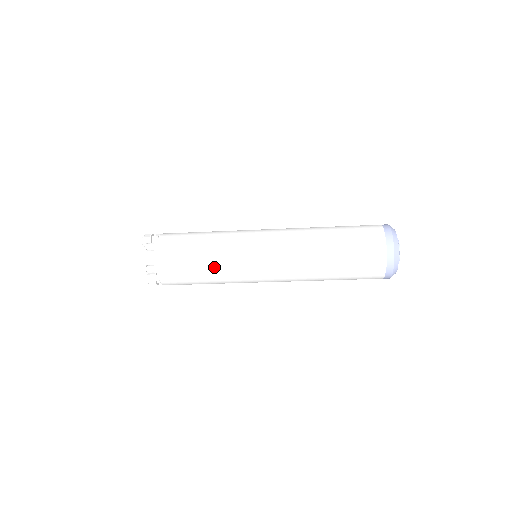
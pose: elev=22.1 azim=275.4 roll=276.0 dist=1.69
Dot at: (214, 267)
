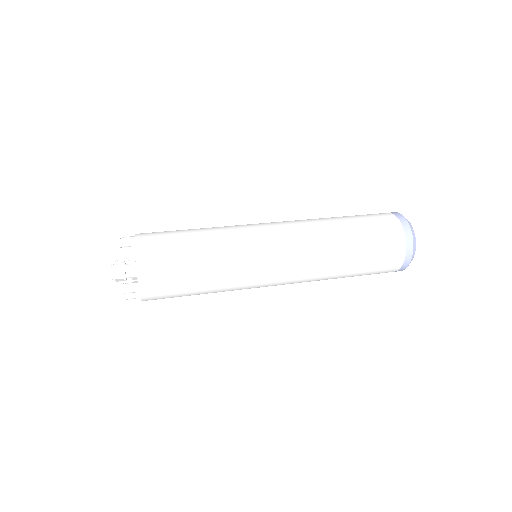
Dot at: occluded
